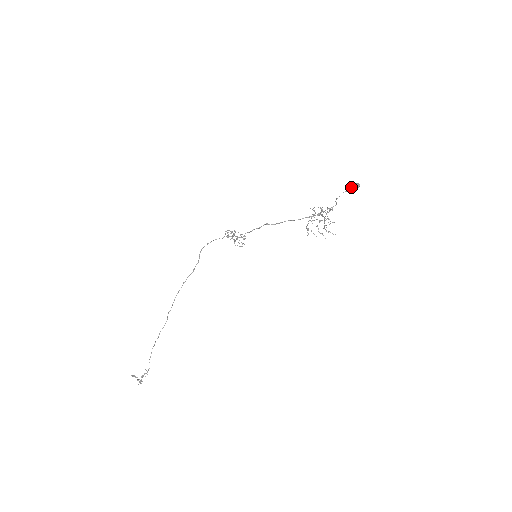
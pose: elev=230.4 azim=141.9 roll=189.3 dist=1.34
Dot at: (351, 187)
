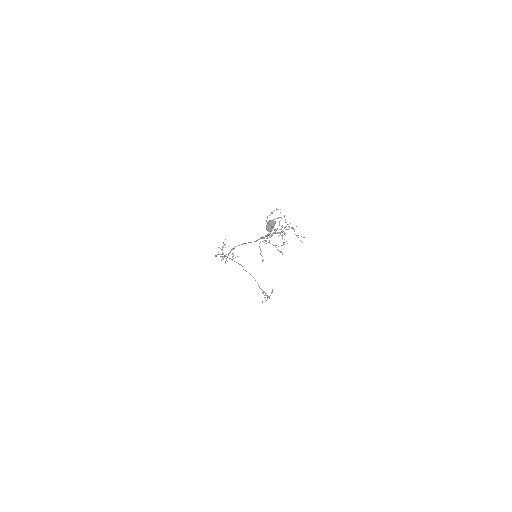
Dot at: (267, 225)
